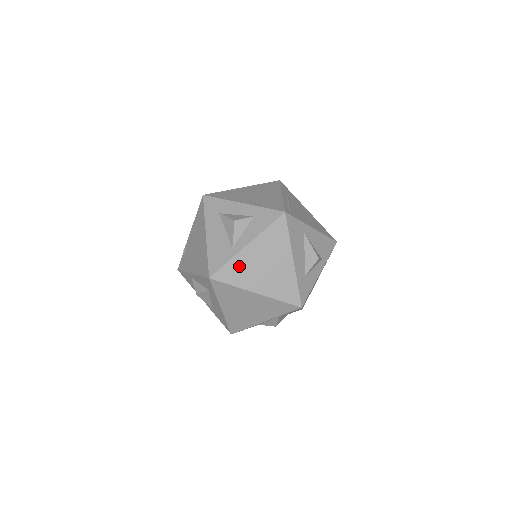
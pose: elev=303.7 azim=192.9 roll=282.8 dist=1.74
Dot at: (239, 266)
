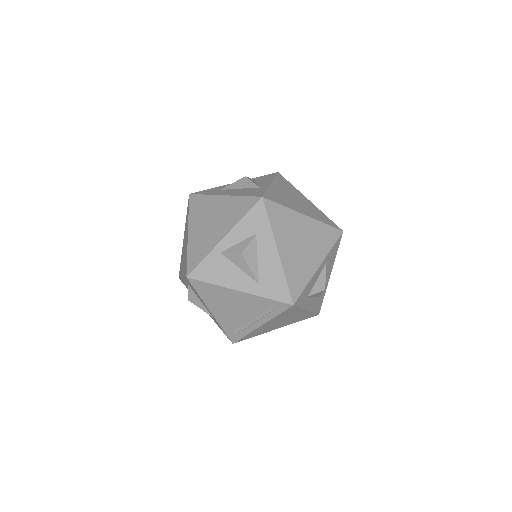
Dot at: (277, 194)
